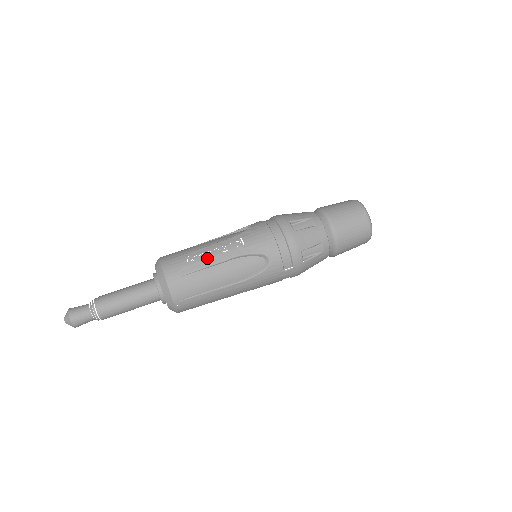
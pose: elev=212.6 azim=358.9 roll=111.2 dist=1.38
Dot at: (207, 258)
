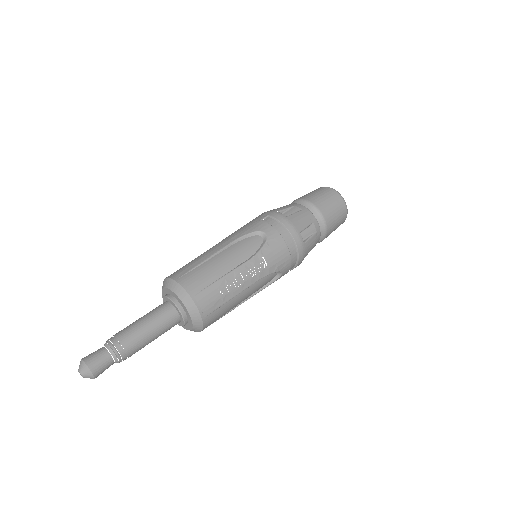
Dot at: (237, 287)
